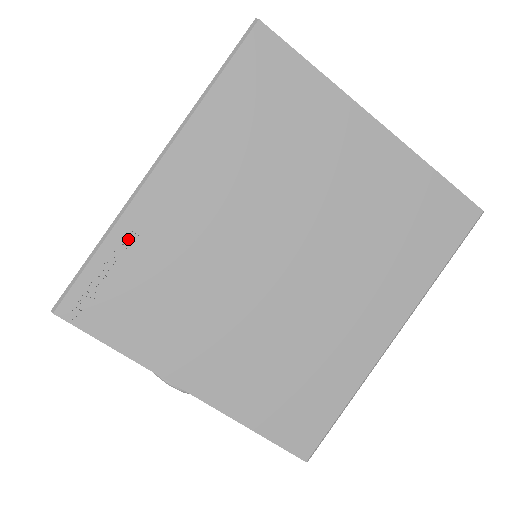
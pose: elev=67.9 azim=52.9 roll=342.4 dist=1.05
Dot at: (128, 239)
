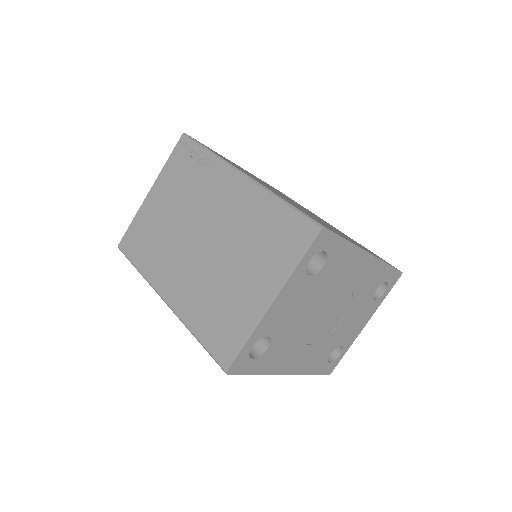
Dot at: occluded
